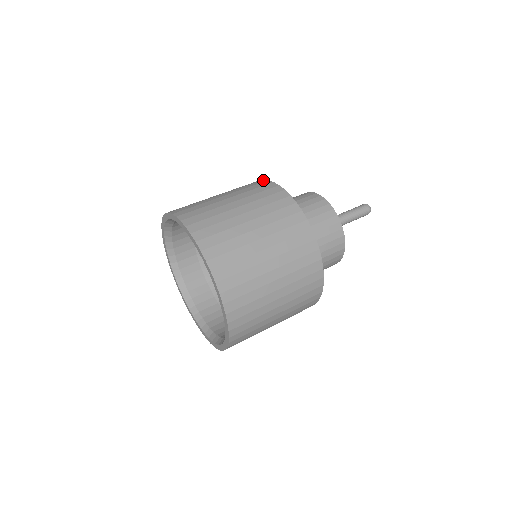
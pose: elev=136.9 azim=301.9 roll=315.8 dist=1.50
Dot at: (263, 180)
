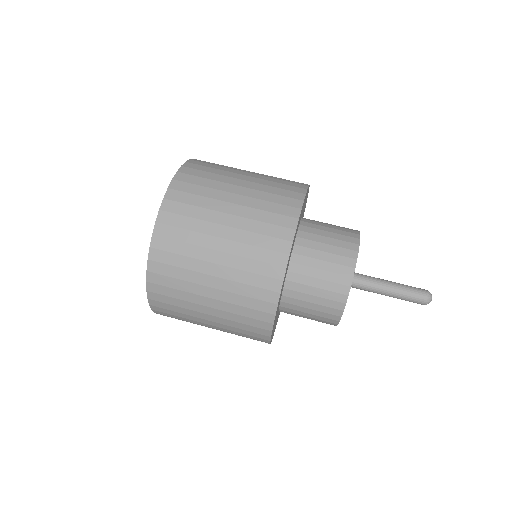
Dot at: (298, 211)
